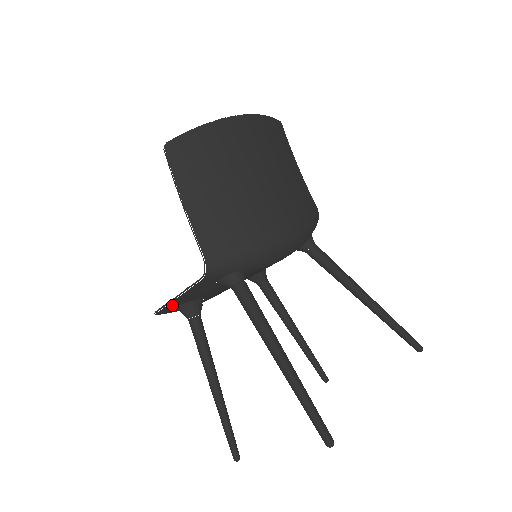
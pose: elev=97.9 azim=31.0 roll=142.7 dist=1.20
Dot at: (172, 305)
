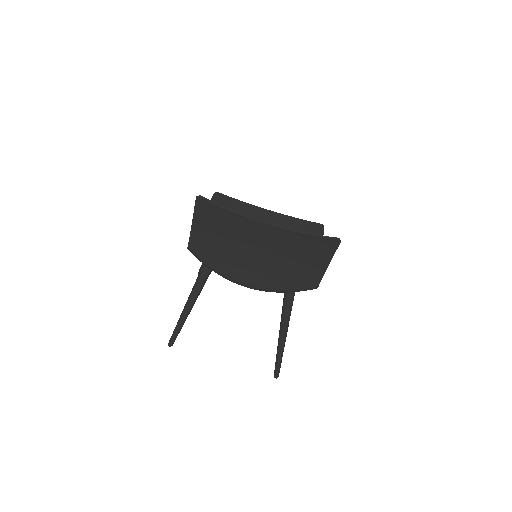
Dot at: occluded
